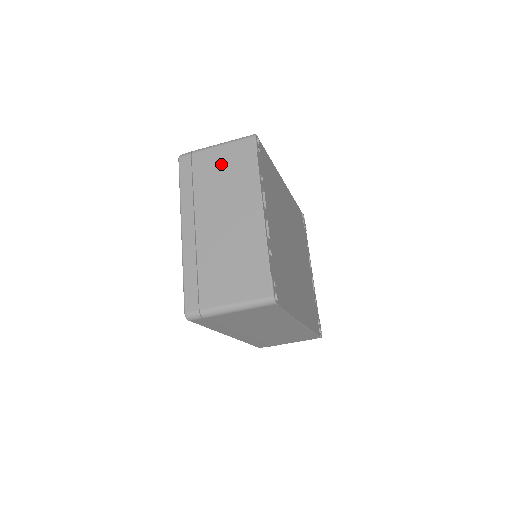
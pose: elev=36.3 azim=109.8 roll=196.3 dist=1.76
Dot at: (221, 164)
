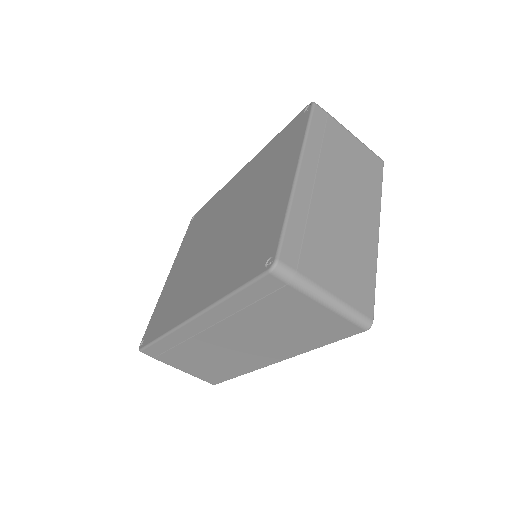
Dot at: (353, 152)
